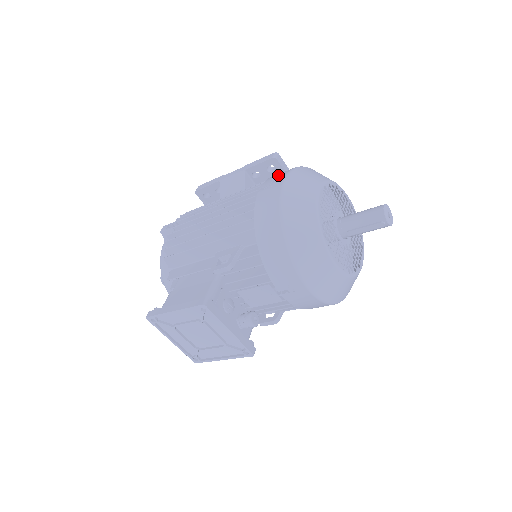
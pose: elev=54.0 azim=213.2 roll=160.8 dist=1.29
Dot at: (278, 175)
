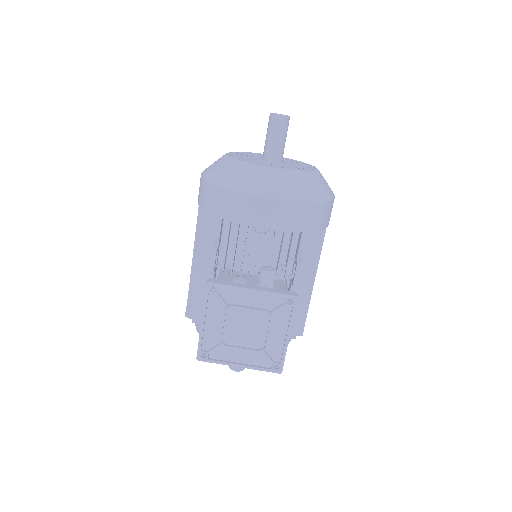
Dot at: occluded
